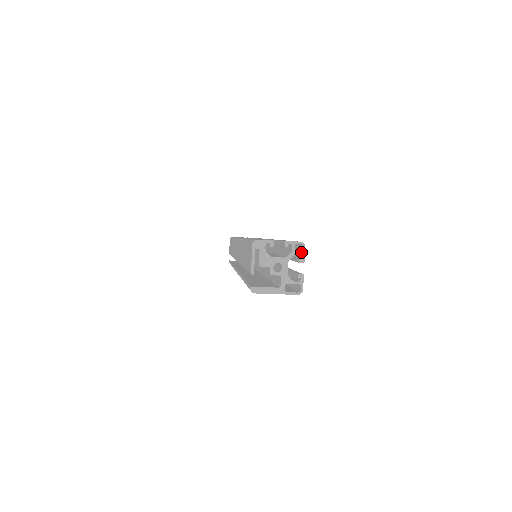
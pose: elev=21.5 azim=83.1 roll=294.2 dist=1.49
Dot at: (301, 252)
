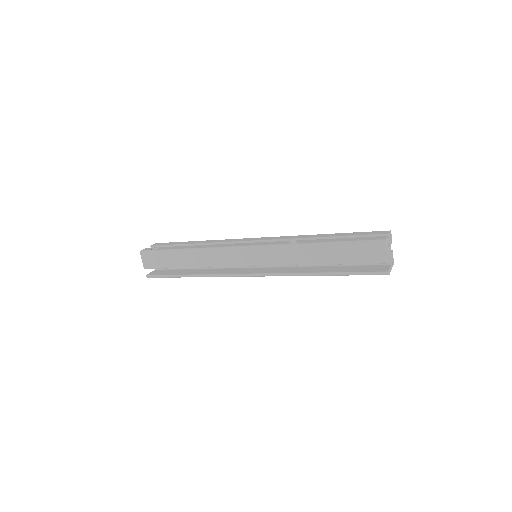
Dot at: occluded
